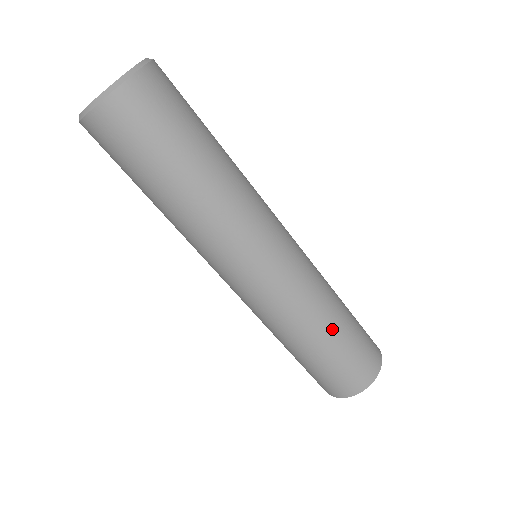
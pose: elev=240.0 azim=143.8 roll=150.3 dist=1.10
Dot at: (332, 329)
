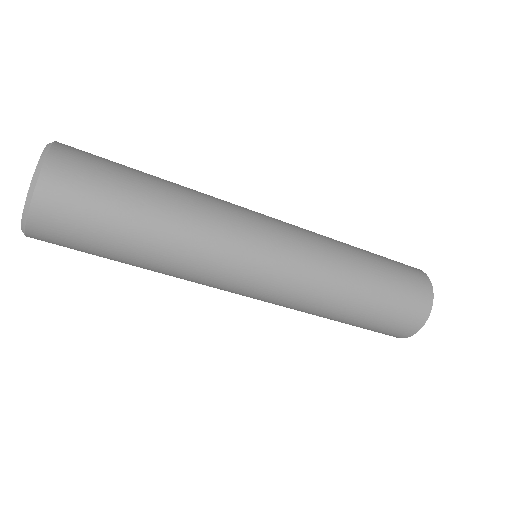
Dot at: (364, 281)
